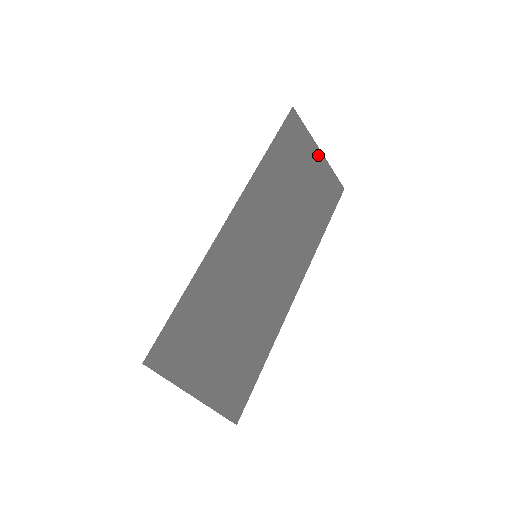
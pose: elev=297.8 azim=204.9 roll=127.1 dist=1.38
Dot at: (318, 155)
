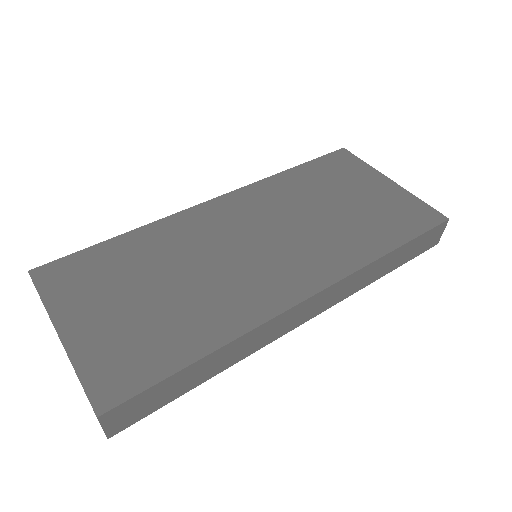
Dot at: (386, 183)
